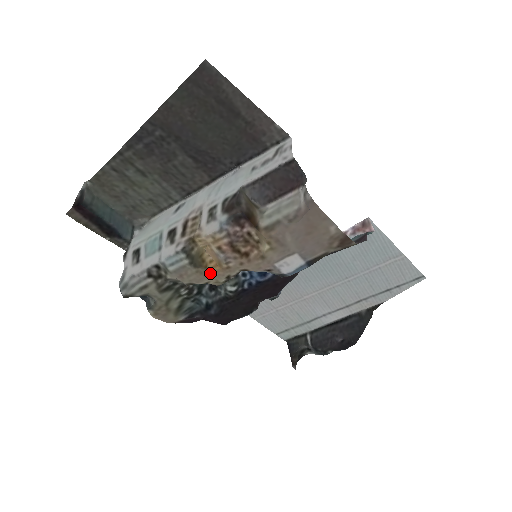
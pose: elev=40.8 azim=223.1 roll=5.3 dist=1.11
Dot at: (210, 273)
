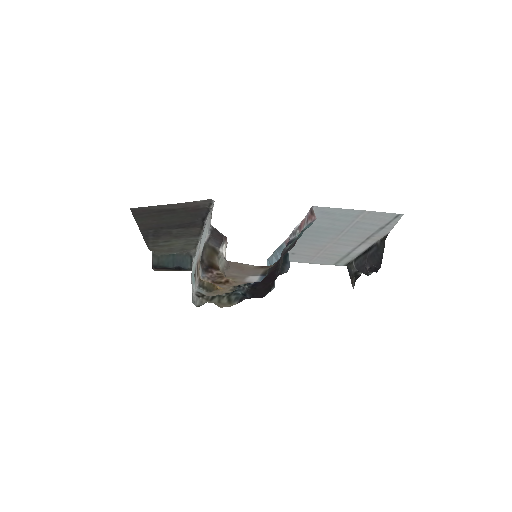
Dot at: (221, 291)
